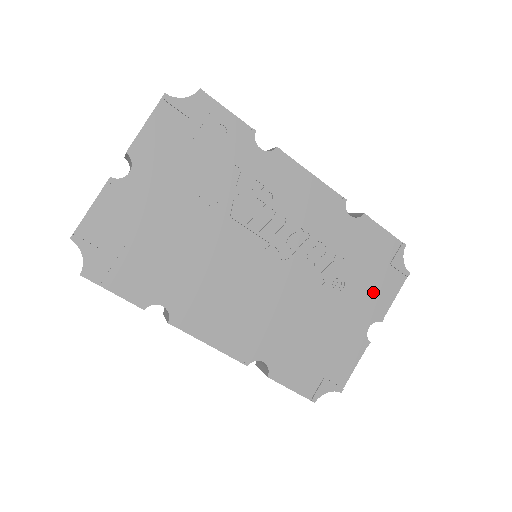
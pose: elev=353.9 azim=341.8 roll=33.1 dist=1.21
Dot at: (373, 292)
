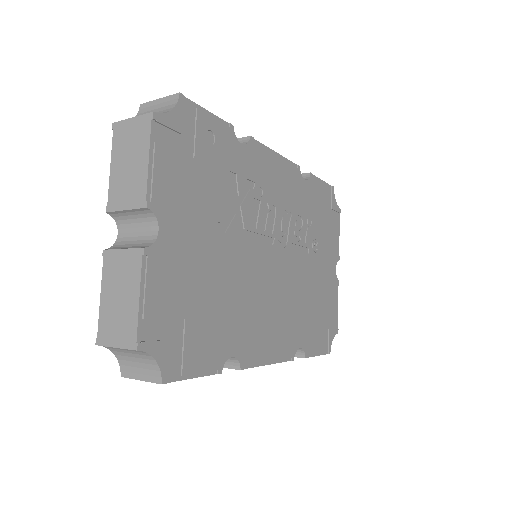
Dot at: (330, 239)
